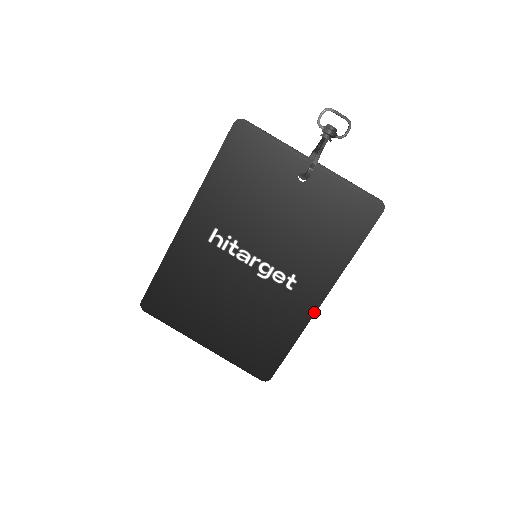
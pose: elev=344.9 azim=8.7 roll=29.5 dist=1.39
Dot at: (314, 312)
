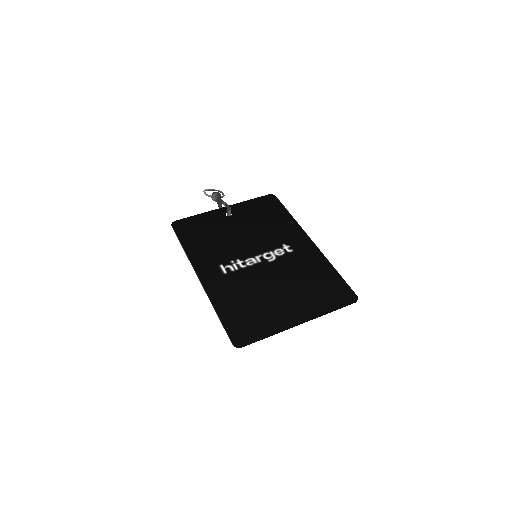
Dot at: (317, 248)
